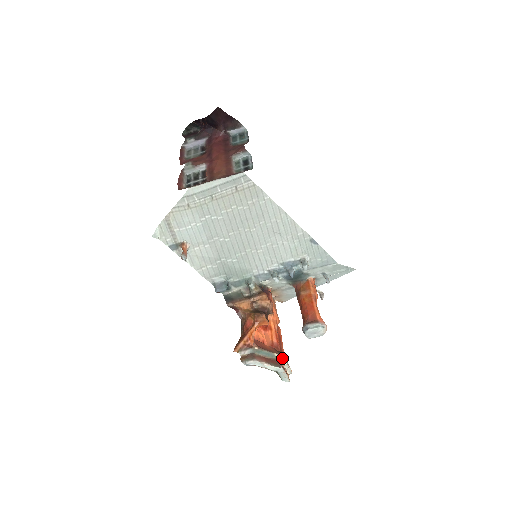
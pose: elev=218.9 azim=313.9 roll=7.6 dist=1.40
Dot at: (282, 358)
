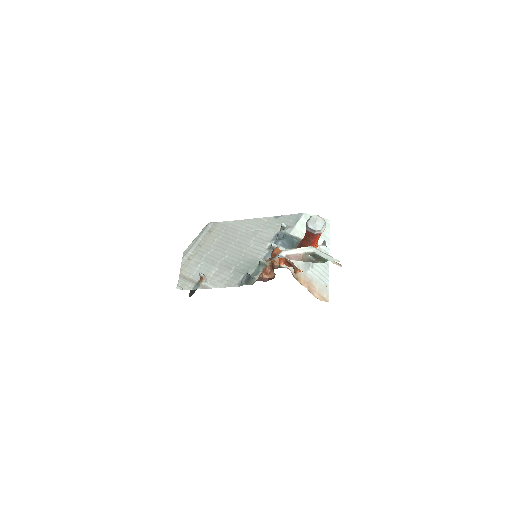
Dot at: occluded
